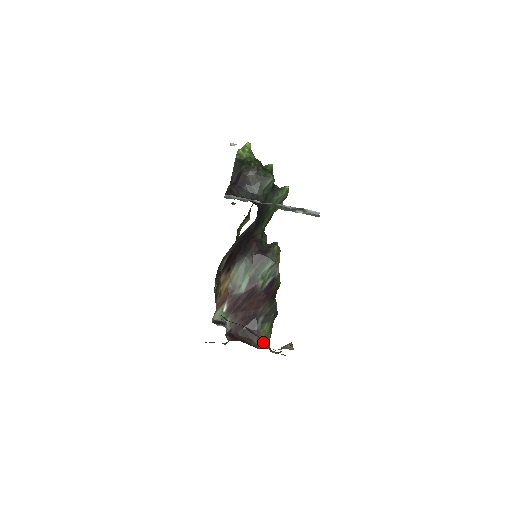
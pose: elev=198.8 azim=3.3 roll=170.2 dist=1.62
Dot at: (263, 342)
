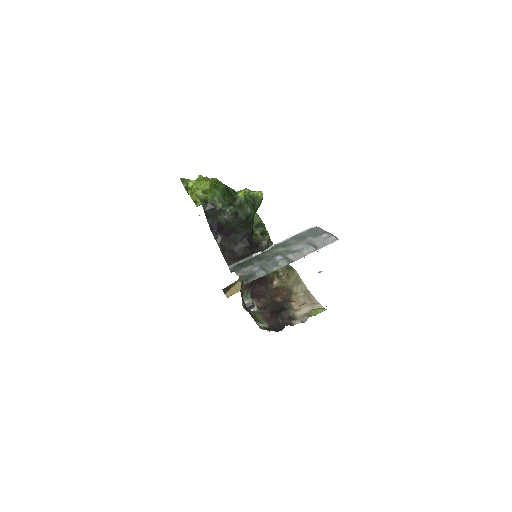
Dot at: (274, 279)
